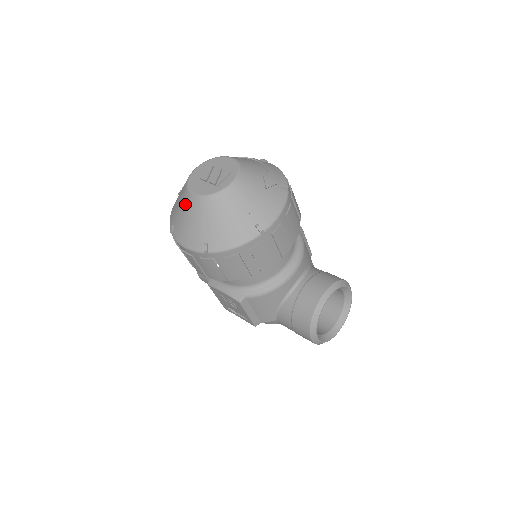
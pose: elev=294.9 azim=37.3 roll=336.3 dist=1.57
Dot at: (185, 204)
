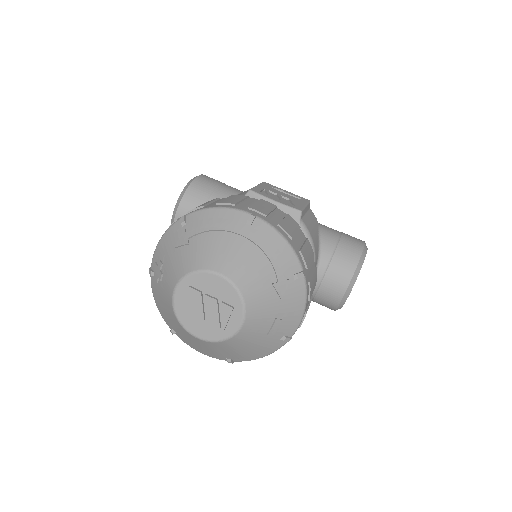
Dot at: (185, 335)
